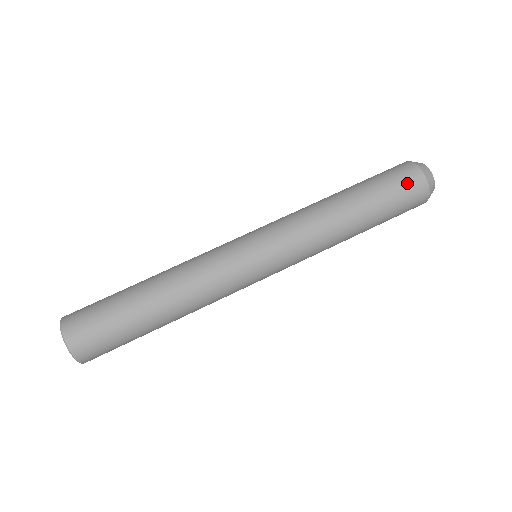
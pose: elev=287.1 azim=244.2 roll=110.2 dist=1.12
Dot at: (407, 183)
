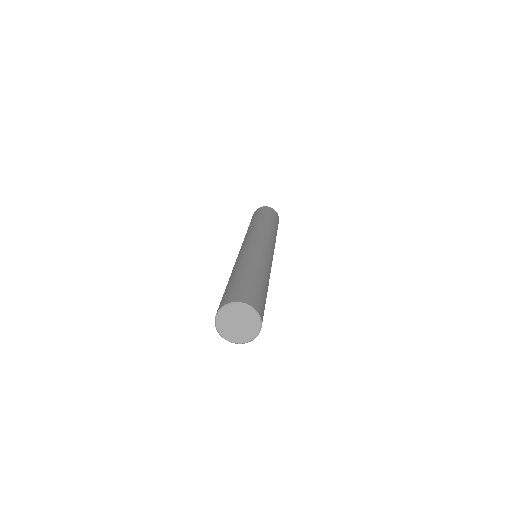
Dot at: (262, 210)
